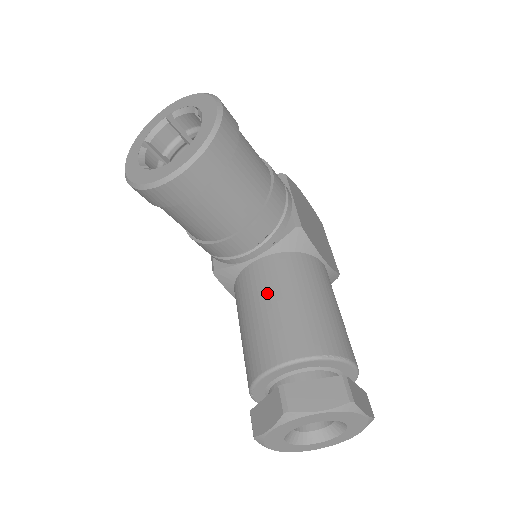
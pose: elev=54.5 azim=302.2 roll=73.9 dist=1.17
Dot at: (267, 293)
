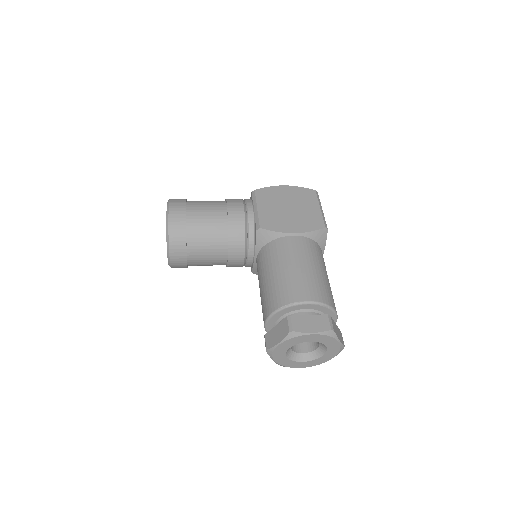
Dot at: (259, 280)
